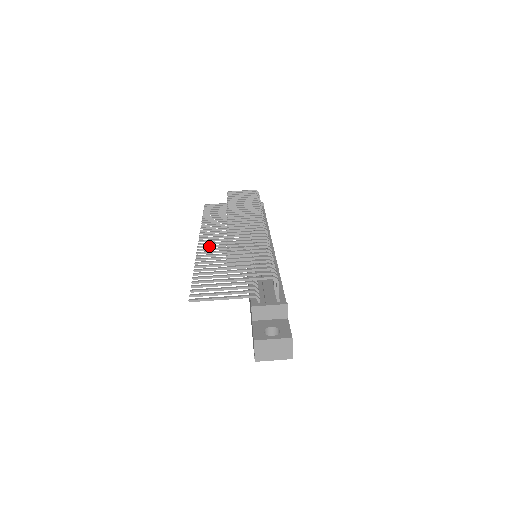
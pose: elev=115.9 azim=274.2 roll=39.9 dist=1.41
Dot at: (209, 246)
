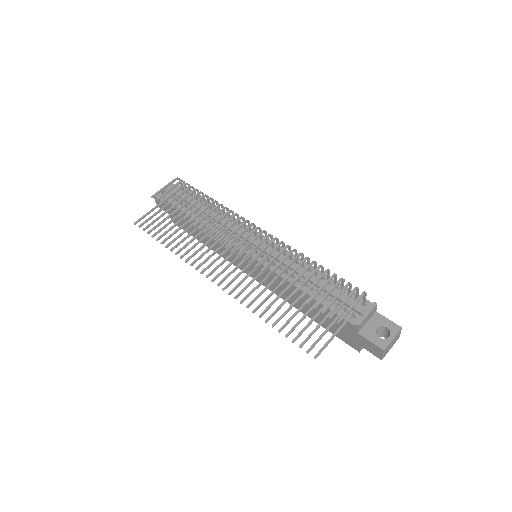
Dot at: (232, 282)
